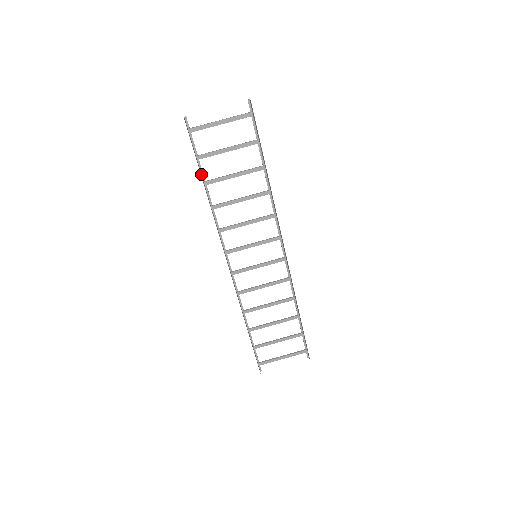
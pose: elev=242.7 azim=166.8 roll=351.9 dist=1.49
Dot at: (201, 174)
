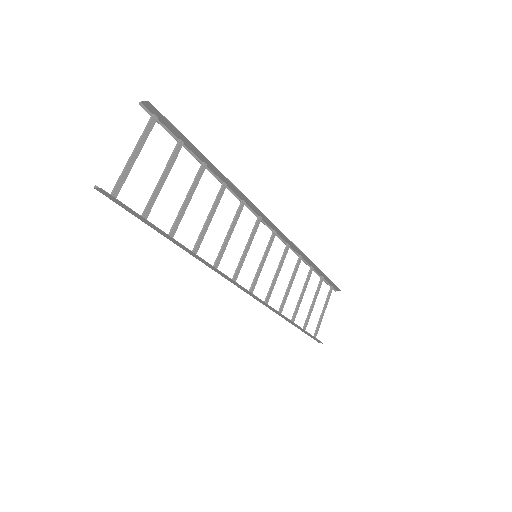
Dot at: occluded
